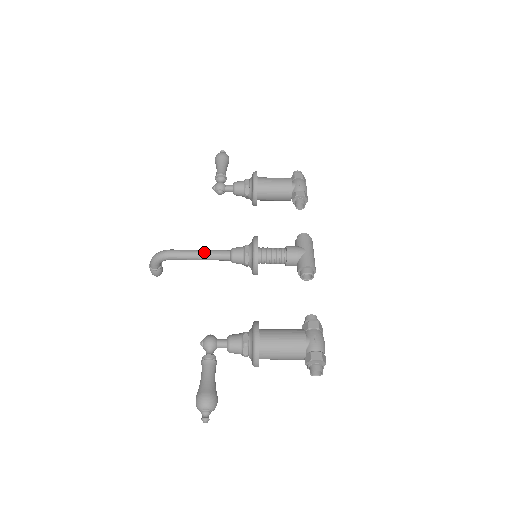
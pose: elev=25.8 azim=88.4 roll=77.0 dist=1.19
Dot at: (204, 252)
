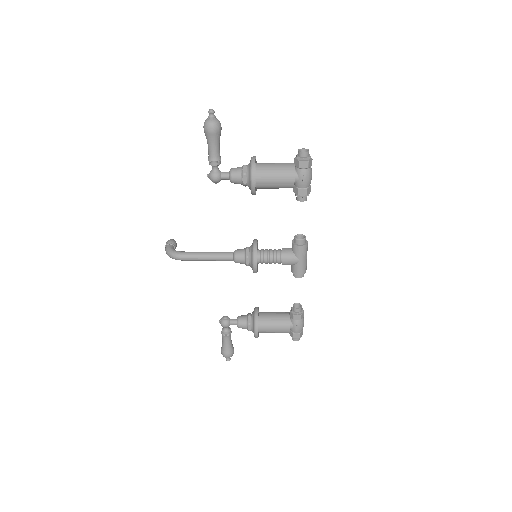
Dot at: (211, 259)
